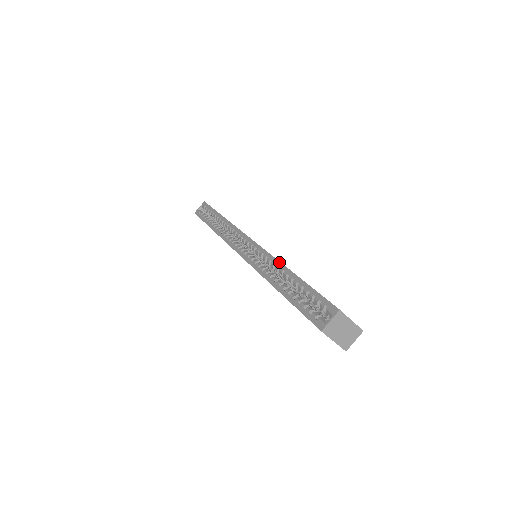
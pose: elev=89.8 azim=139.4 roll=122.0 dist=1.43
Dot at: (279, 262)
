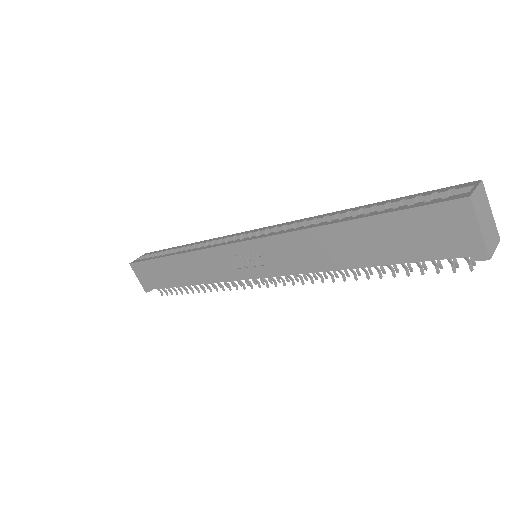
Dot at: (323, 214)
